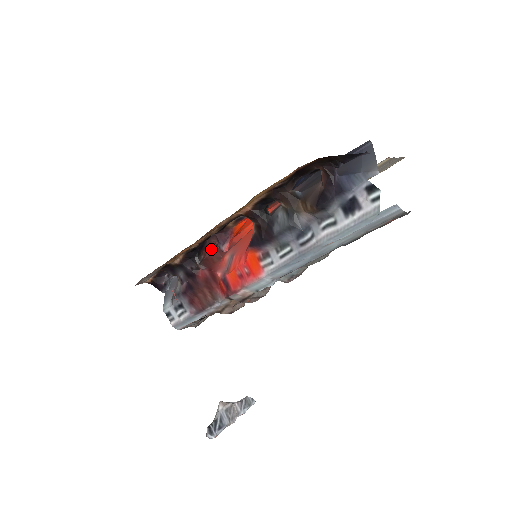
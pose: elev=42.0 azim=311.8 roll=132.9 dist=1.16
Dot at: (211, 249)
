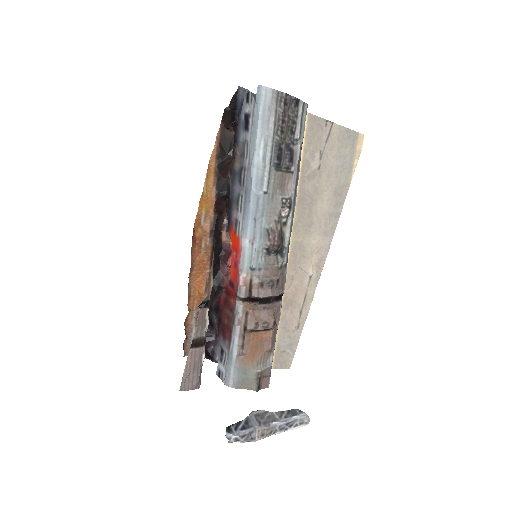
Dot at: occluded
